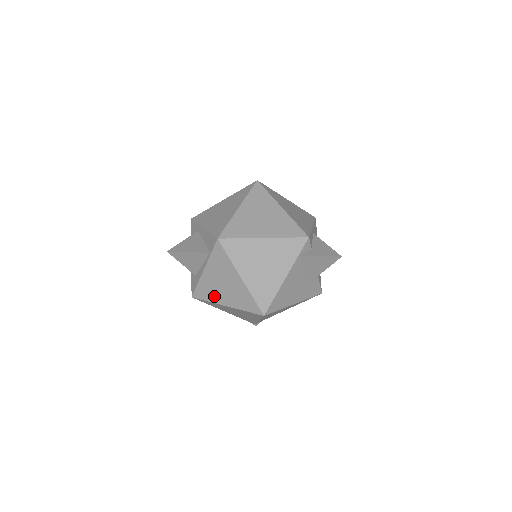
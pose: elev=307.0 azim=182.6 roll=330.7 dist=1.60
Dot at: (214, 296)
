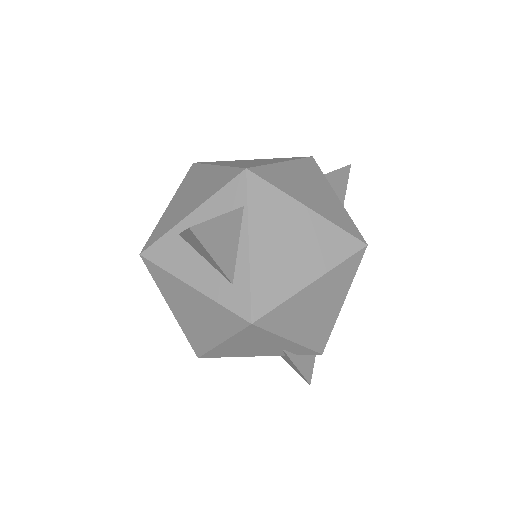
Dot at: (287, 282)
